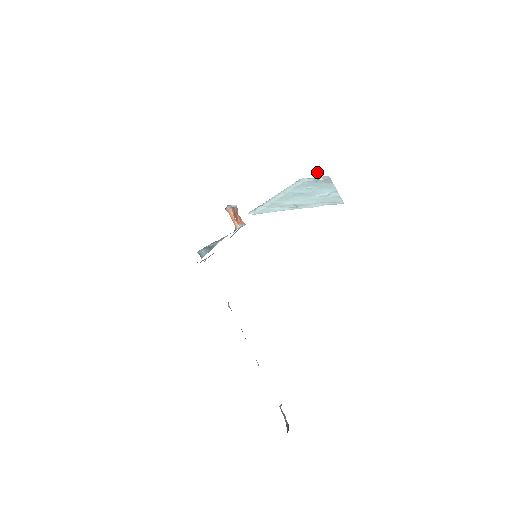
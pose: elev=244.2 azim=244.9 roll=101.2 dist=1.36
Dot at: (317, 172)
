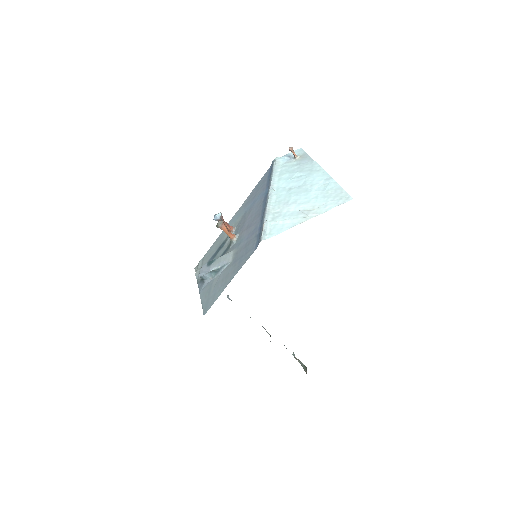
Dot at: (293, 151)
